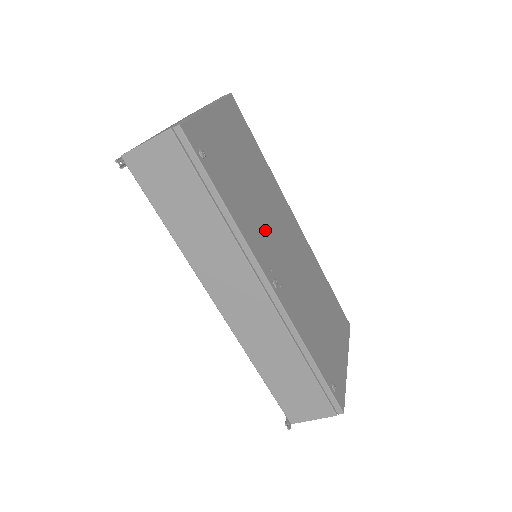
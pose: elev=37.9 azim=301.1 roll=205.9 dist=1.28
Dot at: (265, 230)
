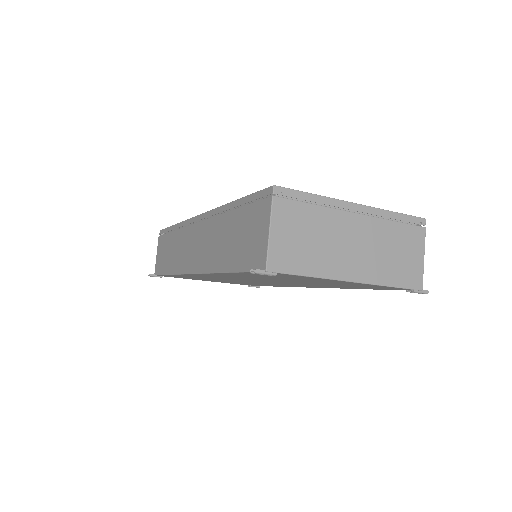
Dot at: occluded
